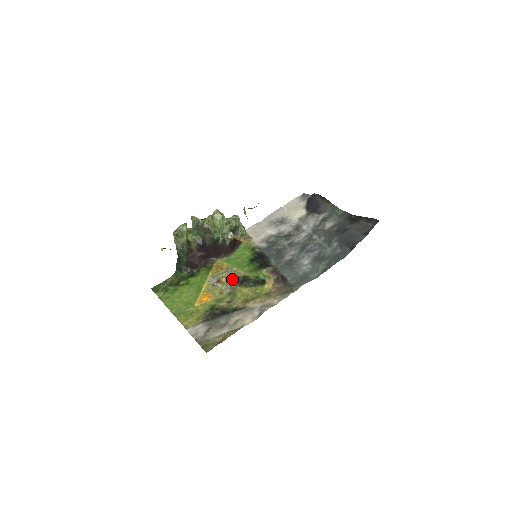
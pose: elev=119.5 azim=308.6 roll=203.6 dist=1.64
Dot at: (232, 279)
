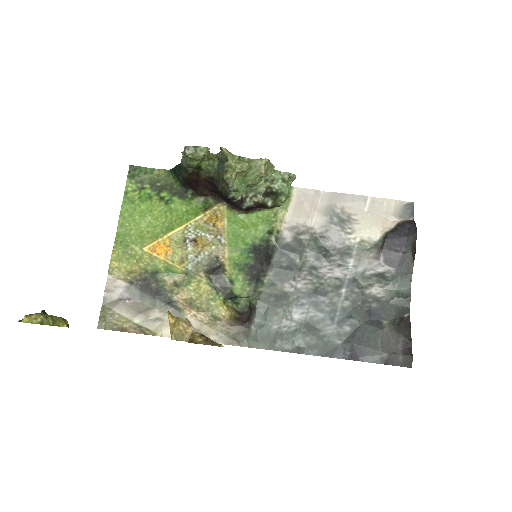
Dot at: (208, 254)
